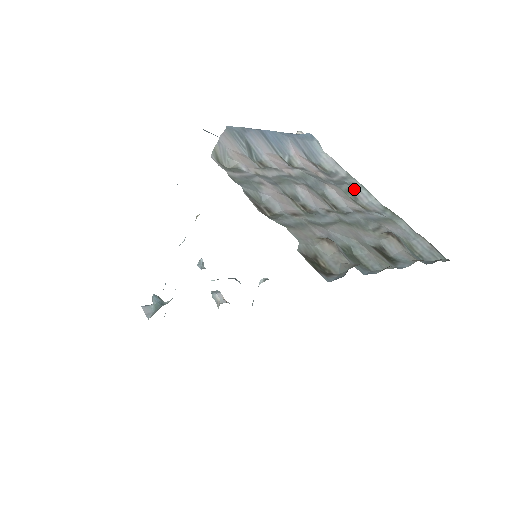
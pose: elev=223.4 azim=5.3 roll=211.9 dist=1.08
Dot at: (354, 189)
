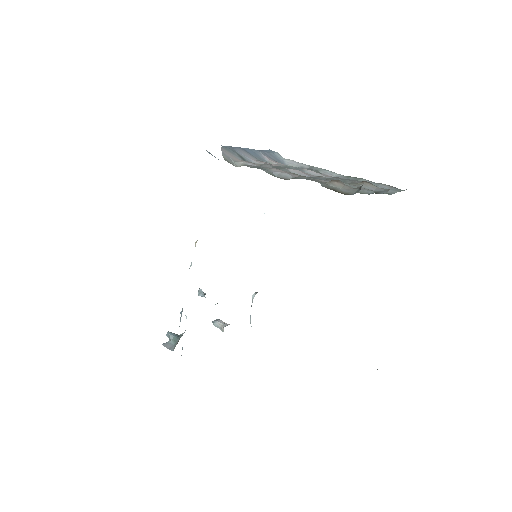
Dot at: (320, 172)
